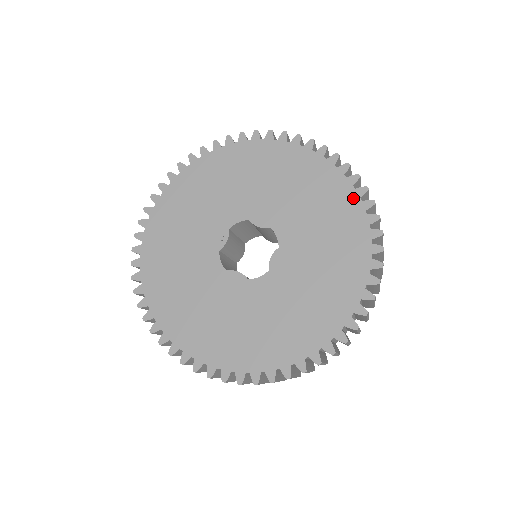
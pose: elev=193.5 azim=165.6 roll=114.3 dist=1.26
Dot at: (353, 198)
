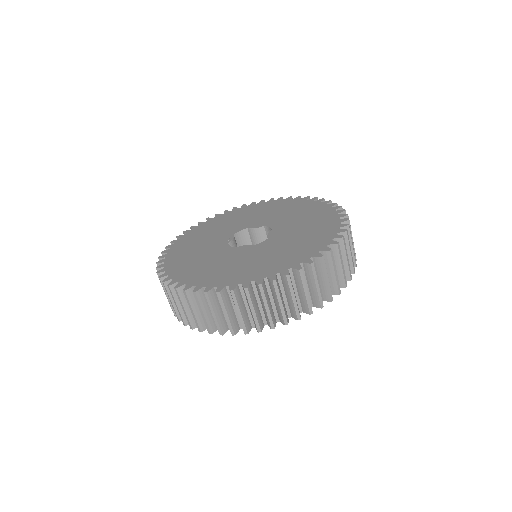
Dot at: (316, 203)
